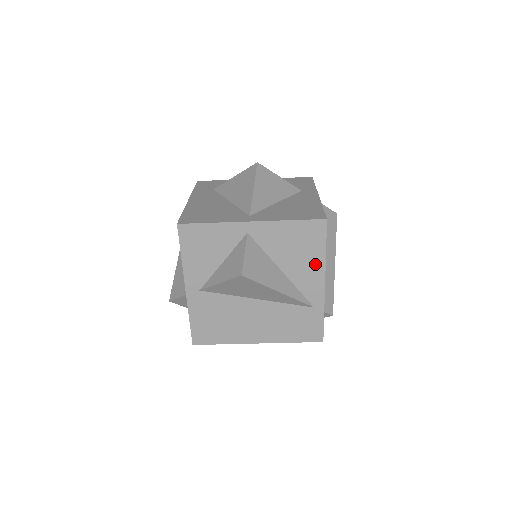
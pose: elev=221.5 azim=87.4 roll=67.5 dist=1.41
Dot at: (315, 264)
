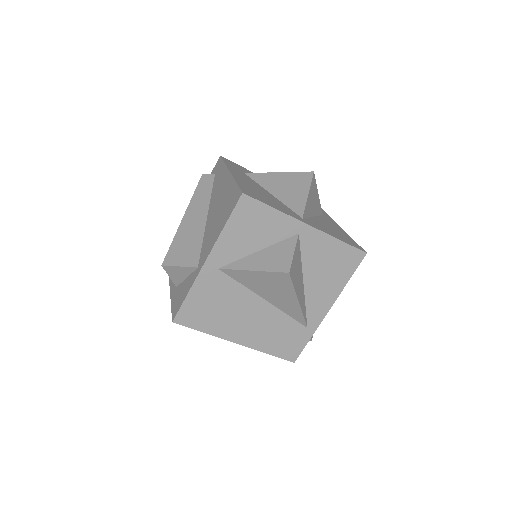
Dot at: (333, 288)
